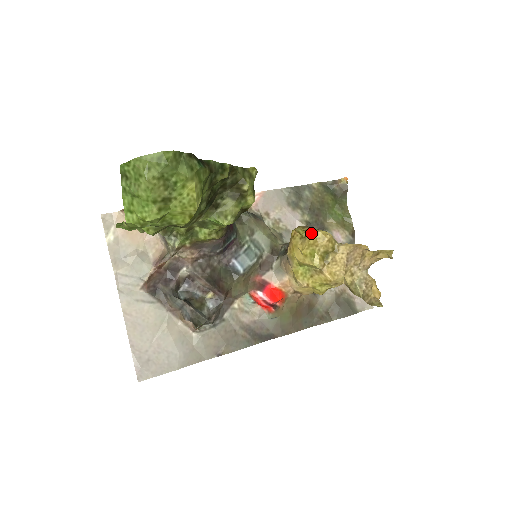
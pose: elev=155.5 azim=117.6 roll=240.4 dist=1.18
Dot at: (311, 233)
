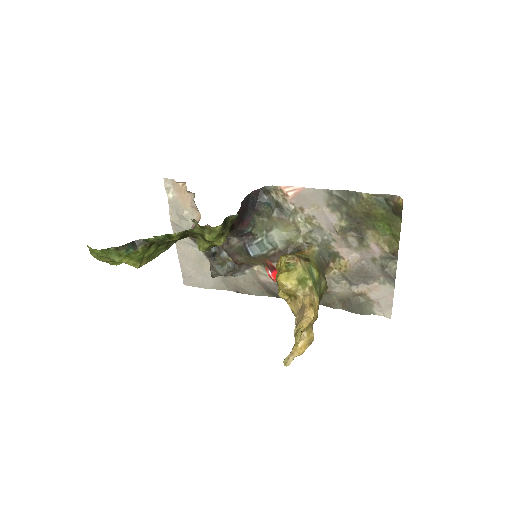
Dot at: (278, 276)
